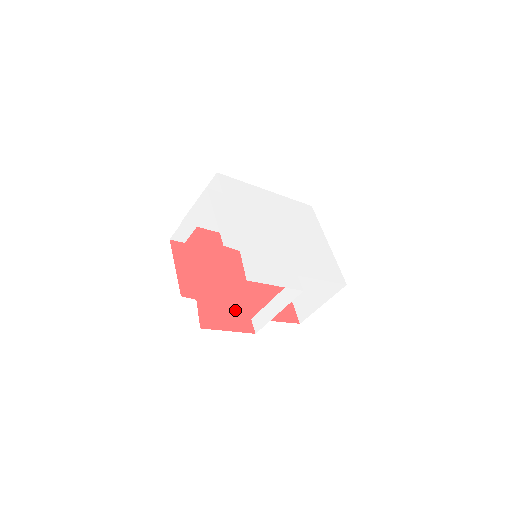
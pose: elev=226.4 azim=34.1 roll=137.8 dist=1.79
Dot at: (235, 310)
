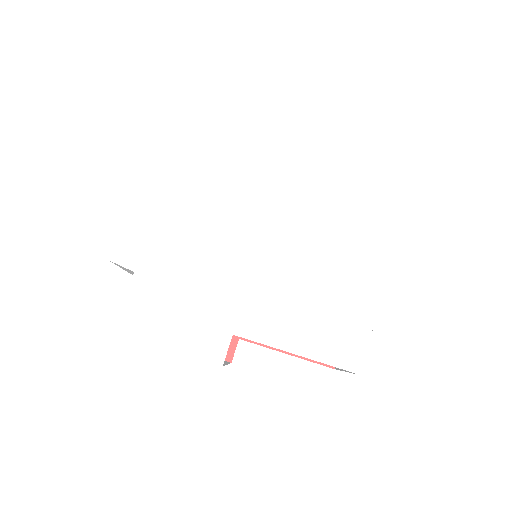
Dot at: occluded
